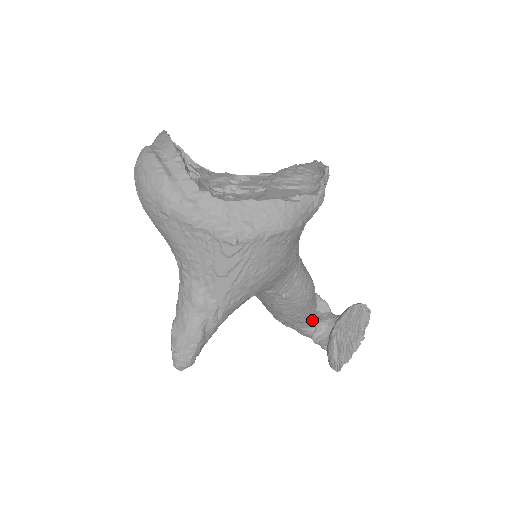
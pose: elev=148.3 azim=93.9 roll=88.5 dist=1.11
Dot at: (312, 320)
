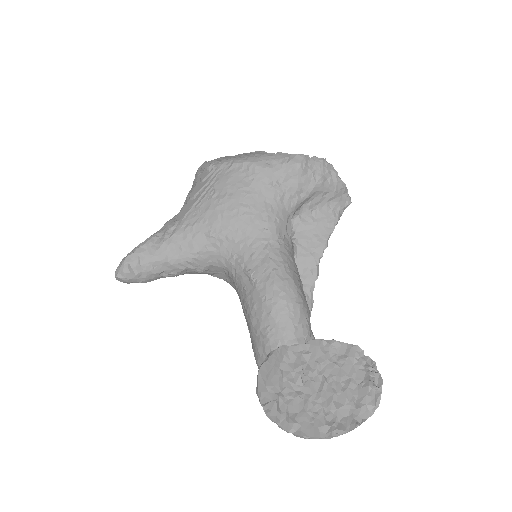
Dot at: occluded
